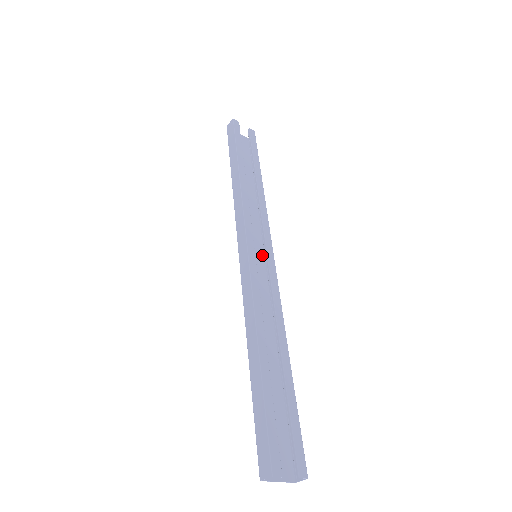
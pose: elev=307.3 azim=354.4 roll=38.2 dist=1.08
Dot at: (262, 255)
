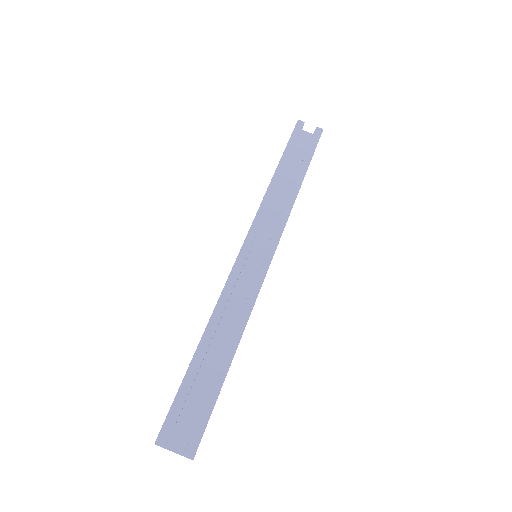
Dot at: occluded
